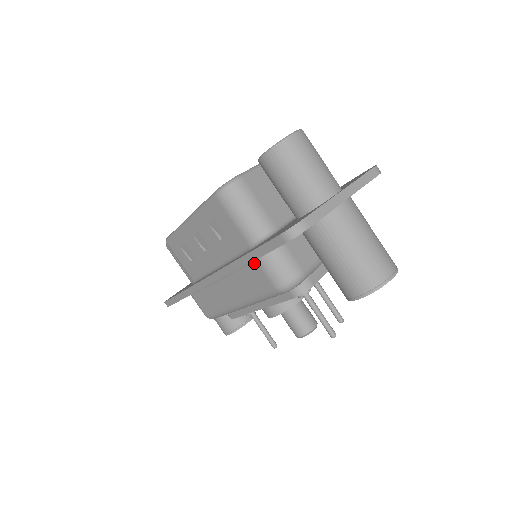
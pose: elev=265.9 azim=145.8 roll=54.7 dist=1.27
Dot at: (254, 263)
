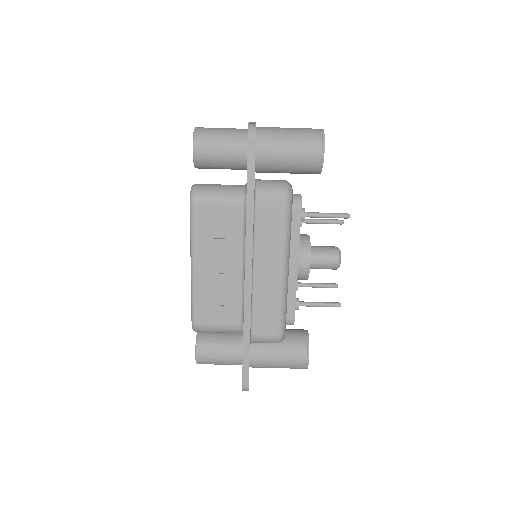
Dot at: (257, 204)
